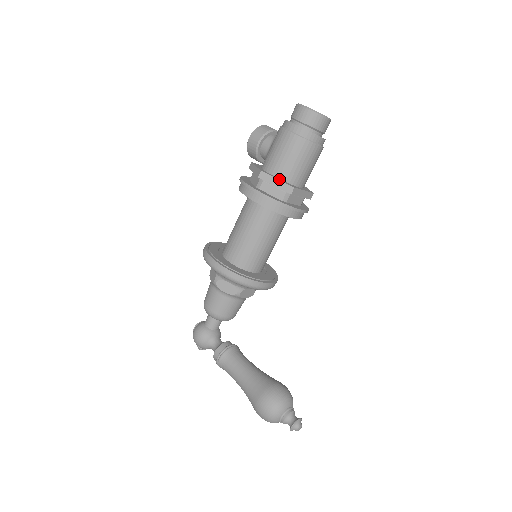
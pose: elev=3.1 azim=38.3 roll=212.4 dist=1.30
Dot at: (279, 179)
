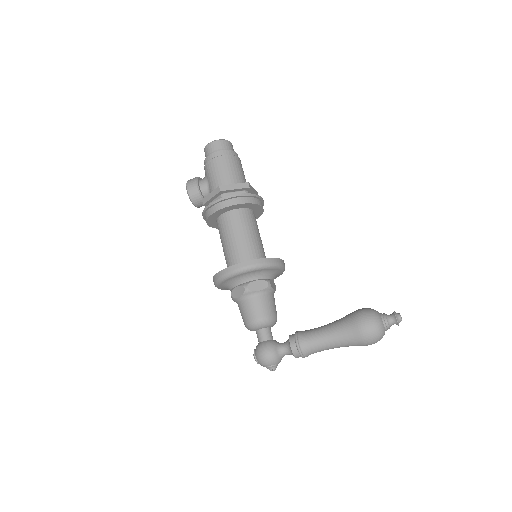
Dot at: (234, 185)
